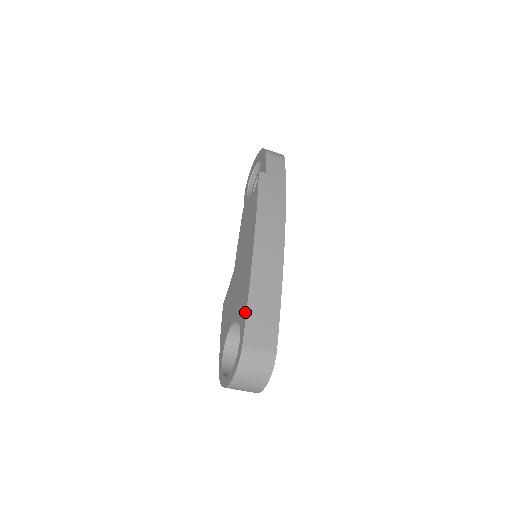
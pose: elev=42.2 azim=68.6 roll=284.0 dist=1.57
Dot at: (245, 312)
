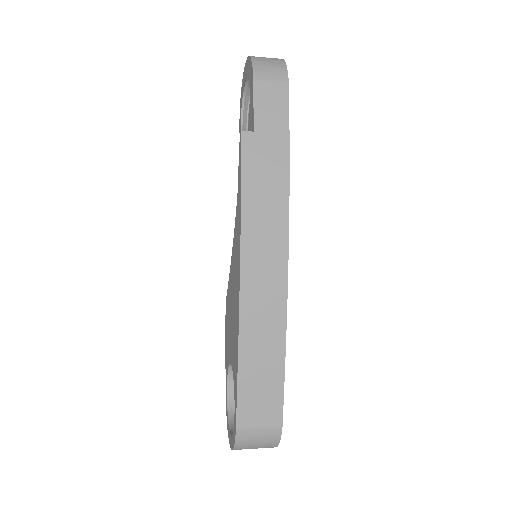
Dot at: (236, 384)
